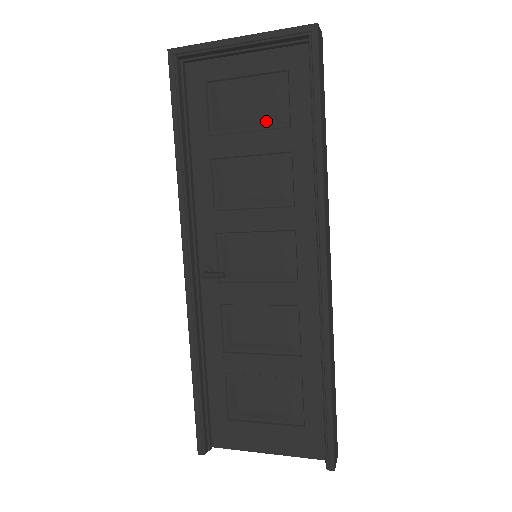
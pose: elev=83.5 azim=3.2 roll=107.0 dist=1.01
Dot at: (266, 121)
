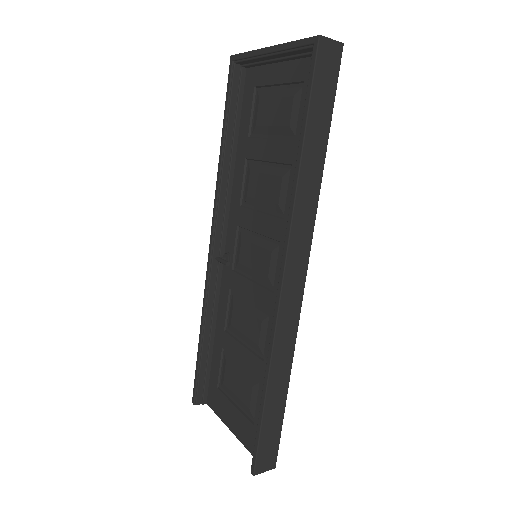
Dot at: (282, 131)
